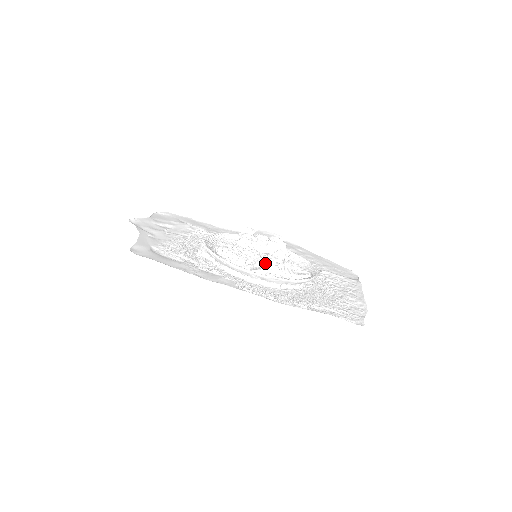
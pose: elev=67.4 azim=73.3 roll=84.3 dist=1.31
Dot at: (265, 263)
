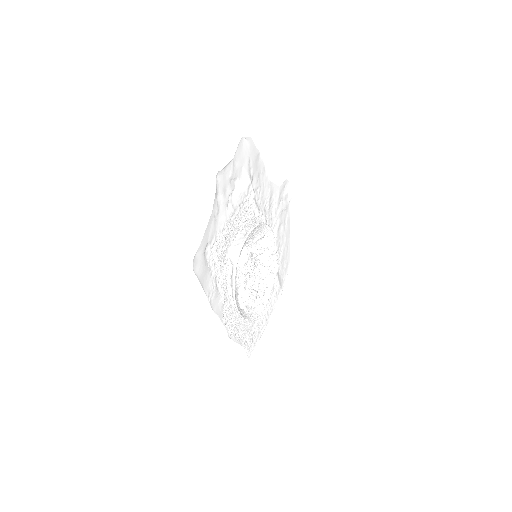
Dot at: (252, 288)
